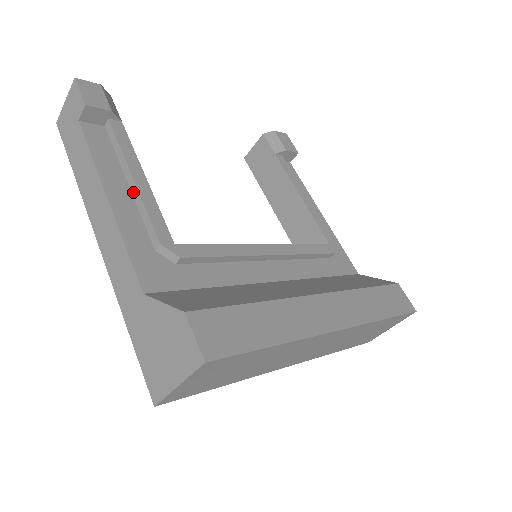
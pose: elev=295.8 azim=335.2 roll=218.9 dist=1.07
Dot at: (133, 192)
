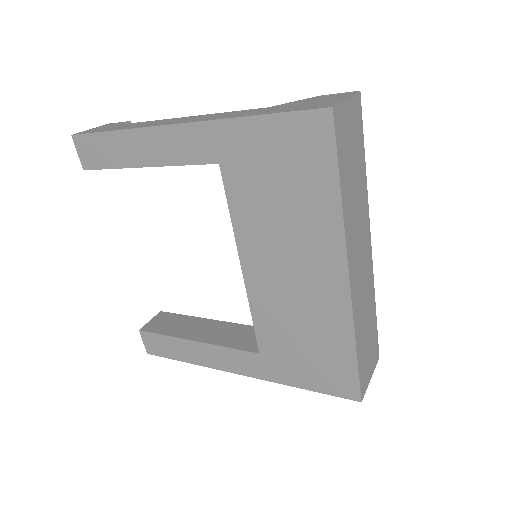
Dot at: occluded
